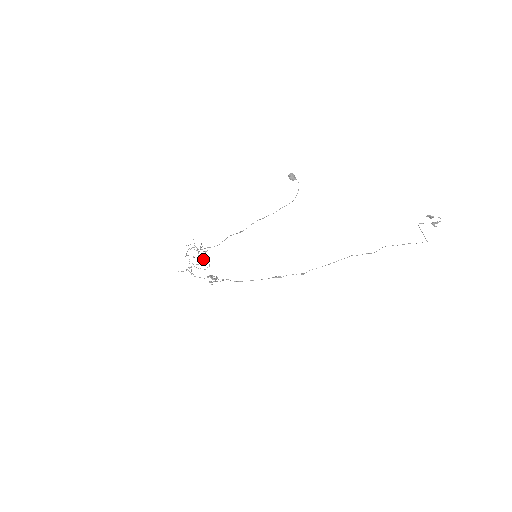
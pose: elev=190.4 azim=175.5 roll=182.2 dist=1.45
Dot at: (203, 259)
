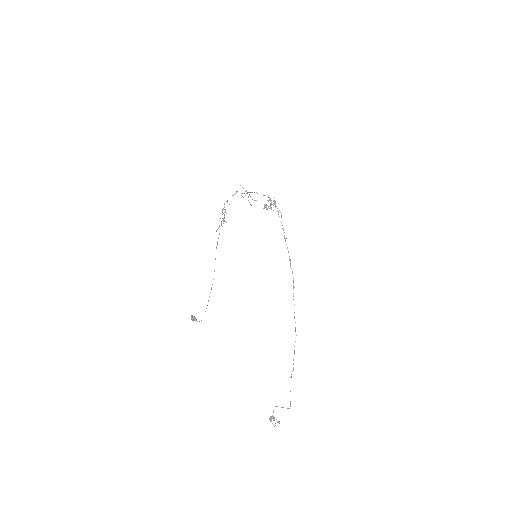
Dot at: occluded
